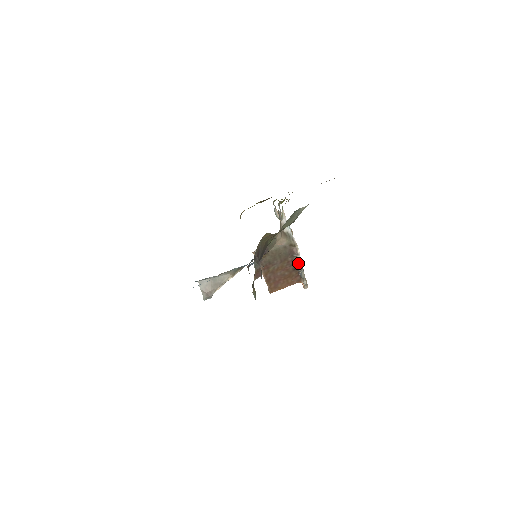
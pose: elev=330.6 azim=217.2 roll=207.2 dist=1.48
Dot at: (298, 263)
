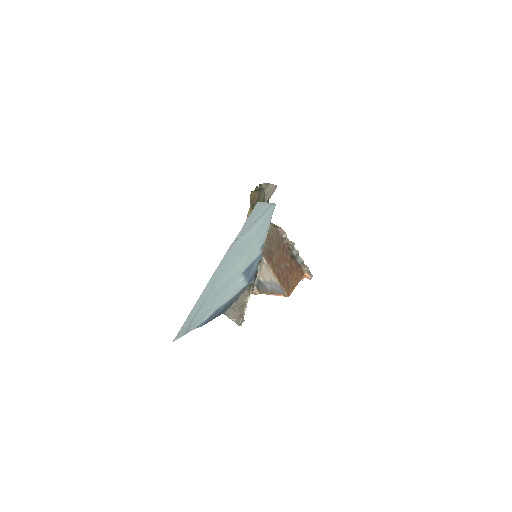
Dot at: (290, 243)
